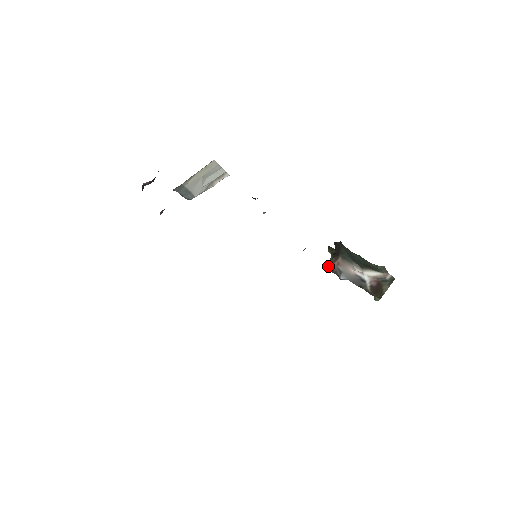
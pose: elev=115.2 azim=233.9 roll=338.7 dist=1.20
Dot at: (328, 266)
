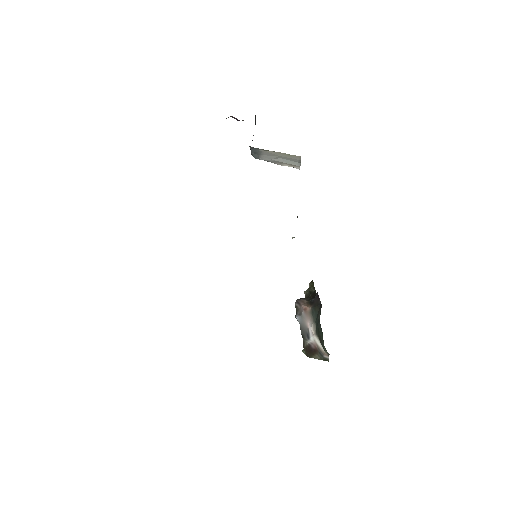
Dot at: (297, 300)
